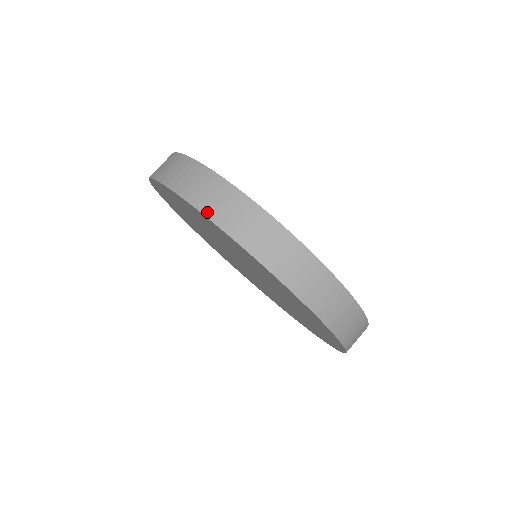
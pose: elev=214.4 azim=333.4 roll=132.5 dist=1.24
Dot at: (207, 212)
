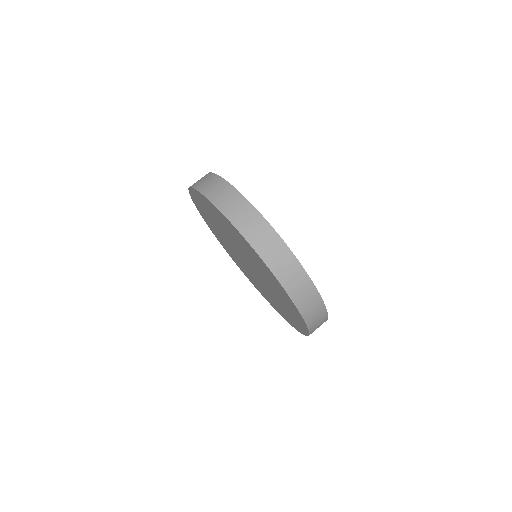
Dot at: (286, 286)
